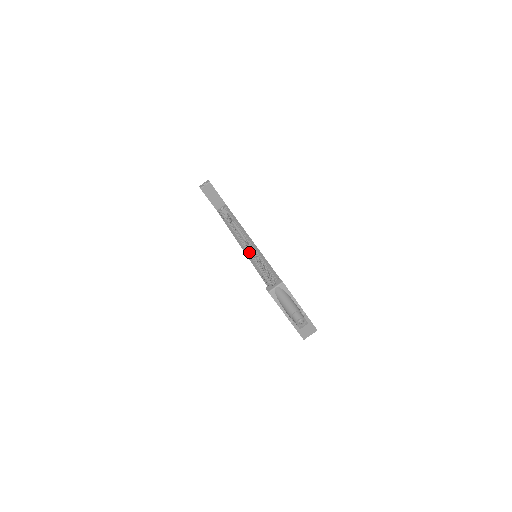
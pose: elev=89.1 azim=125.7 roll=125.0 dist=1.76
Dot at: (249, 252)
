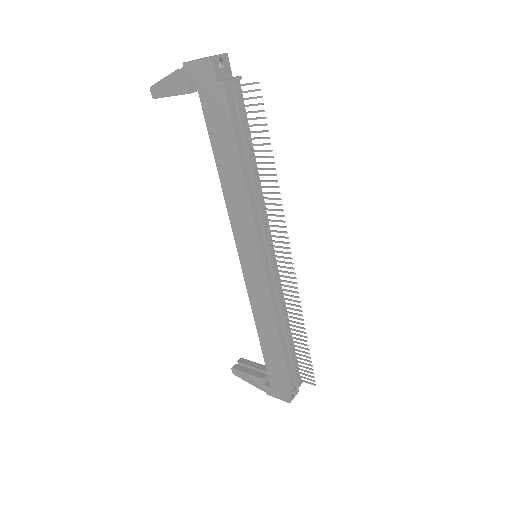
Dot at: occluded
